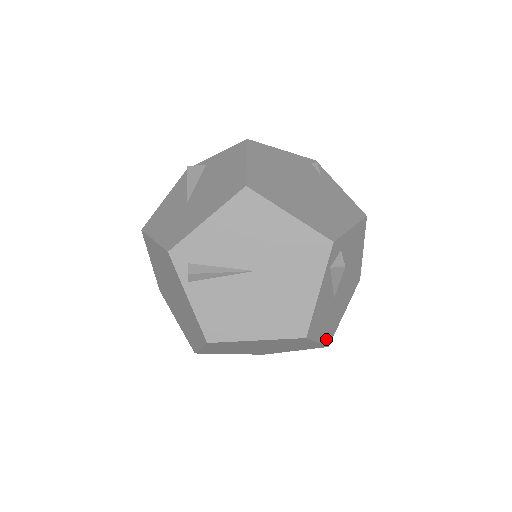
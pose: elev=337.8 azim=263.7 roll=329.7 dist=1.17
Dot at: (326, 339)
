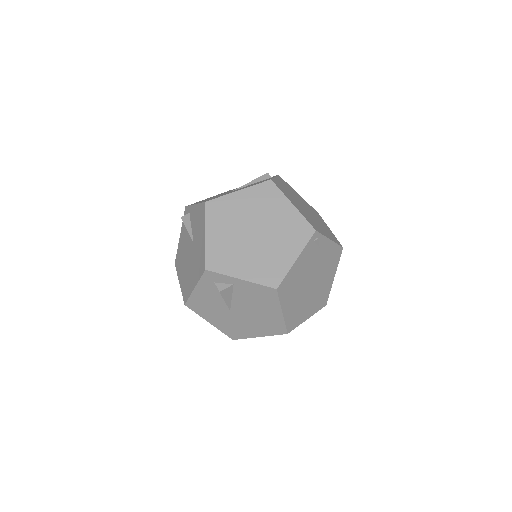
Dot at: occluded
